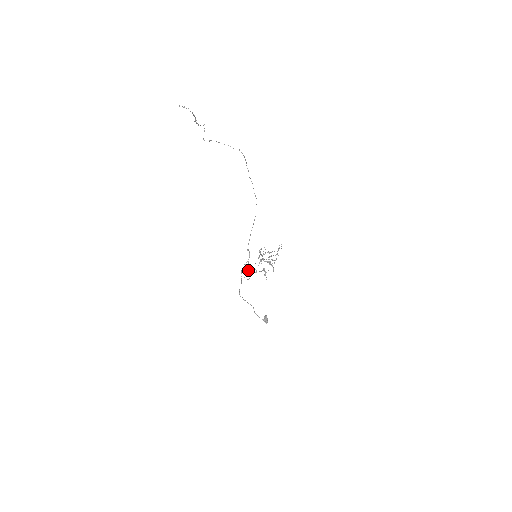
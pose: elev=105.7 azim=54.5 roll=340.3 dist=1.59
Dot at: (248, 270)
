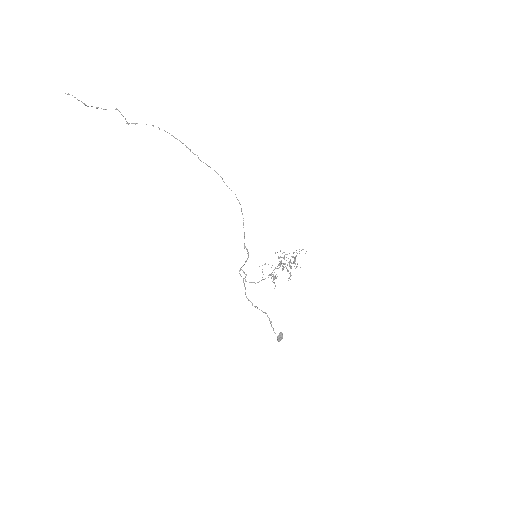
Dot at: occluded
